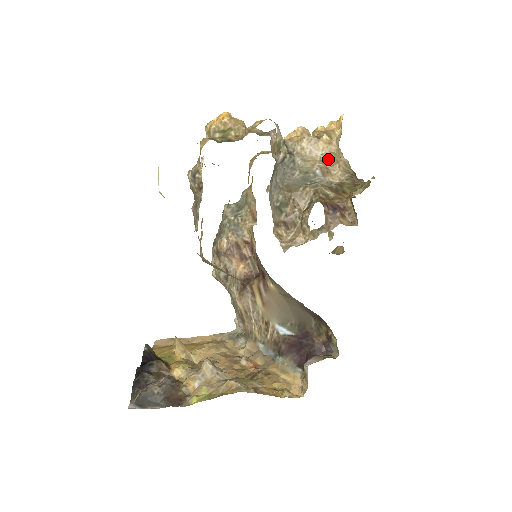
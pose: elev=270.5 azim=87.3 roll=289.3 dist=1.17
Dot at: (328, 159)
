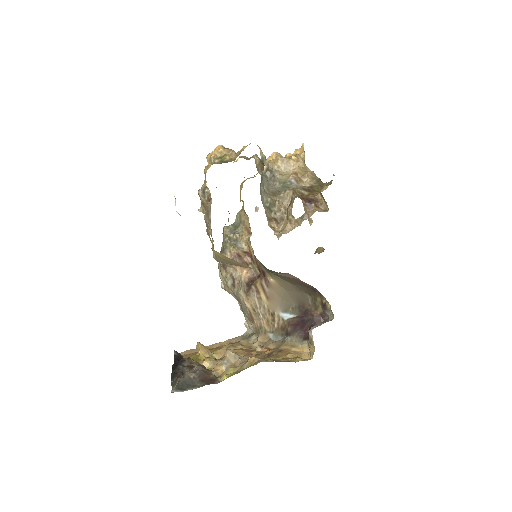
Dot at: (299, 171)
